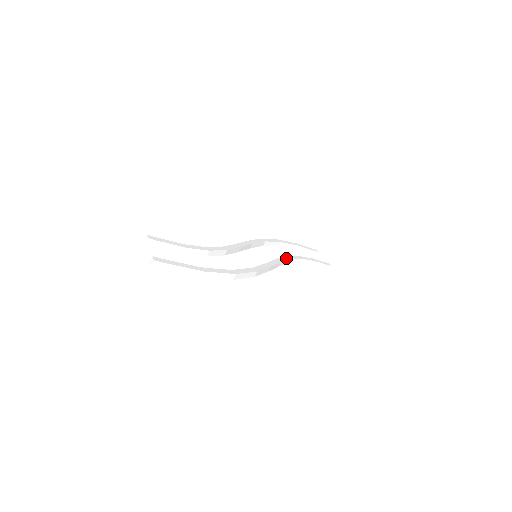
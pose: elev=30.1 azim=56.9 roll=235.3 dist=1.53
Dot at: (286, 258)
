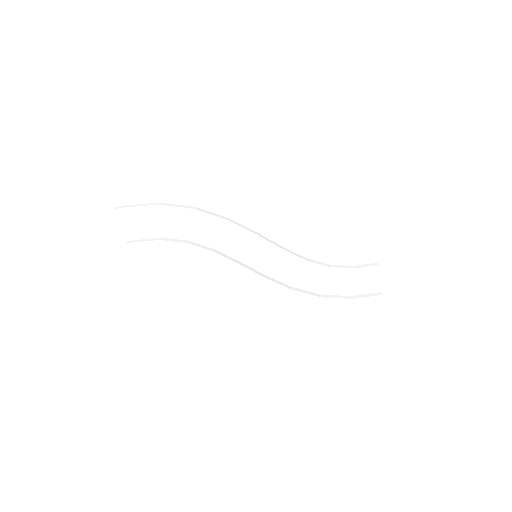
Dot at: occluded
